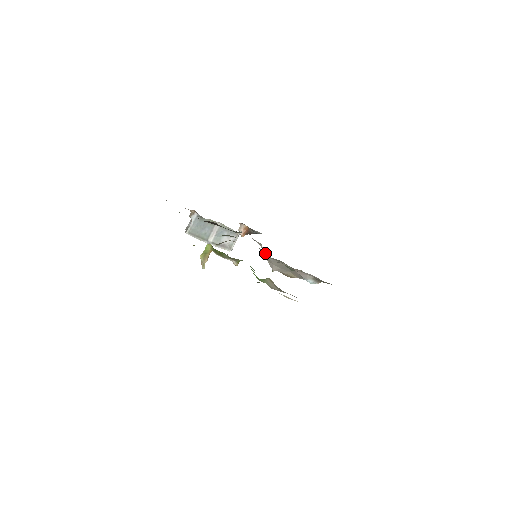
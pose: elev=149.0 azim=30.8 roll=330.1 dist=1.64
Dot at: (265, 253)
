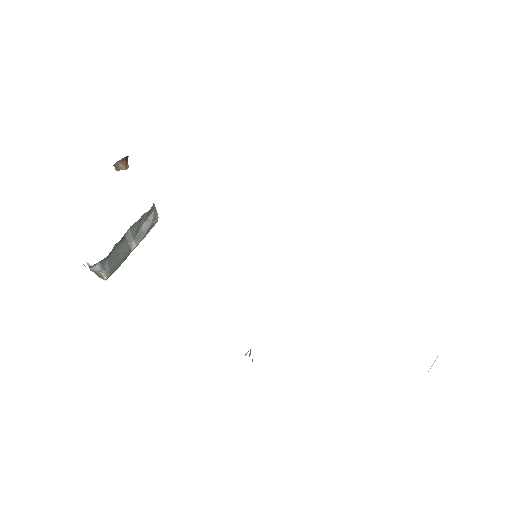
Dot at: occluded
